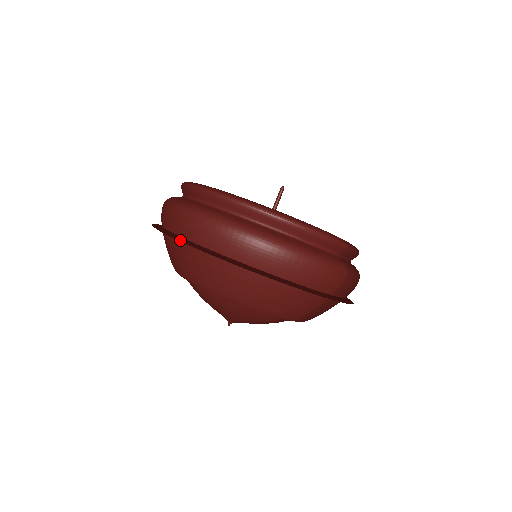
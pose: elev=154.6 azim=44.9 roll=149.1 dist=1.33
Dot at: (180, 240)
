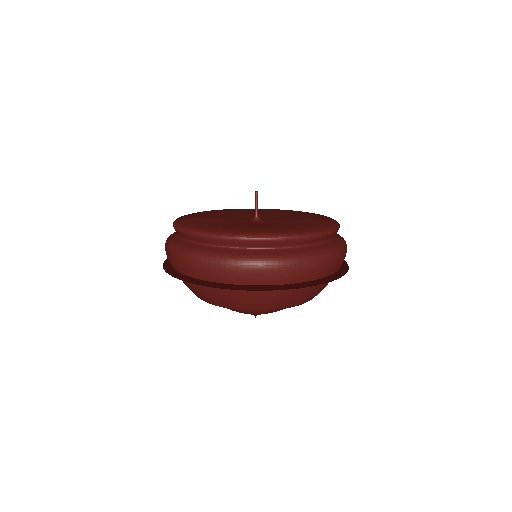
Dot at: (262, 290)
